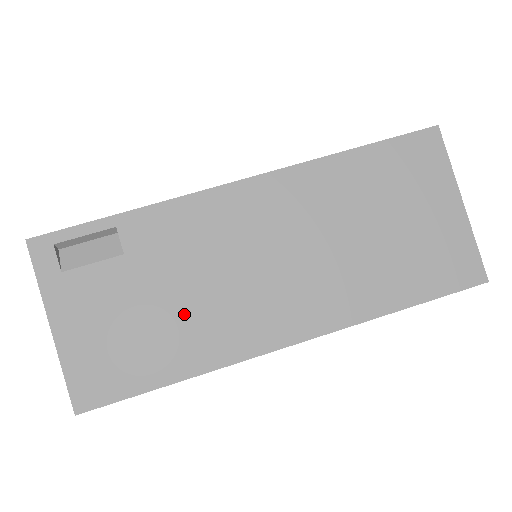
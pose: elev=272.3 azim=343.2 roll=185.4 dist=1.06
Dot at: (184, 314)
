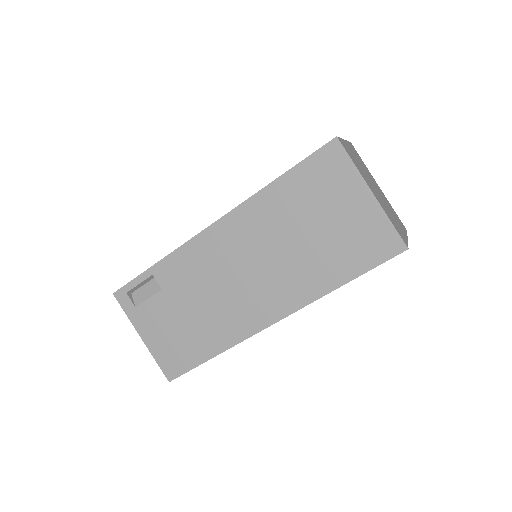
Dot at: (205, 317)
